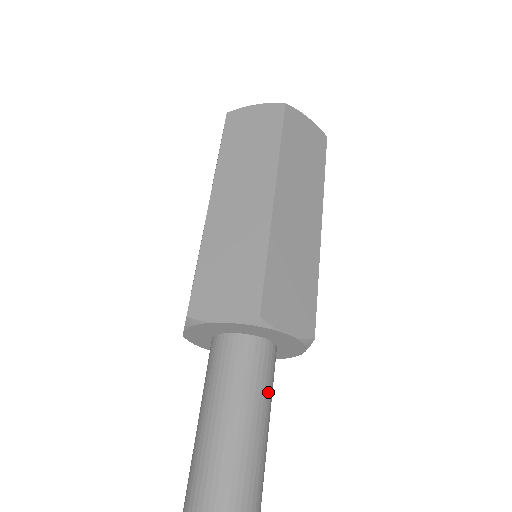
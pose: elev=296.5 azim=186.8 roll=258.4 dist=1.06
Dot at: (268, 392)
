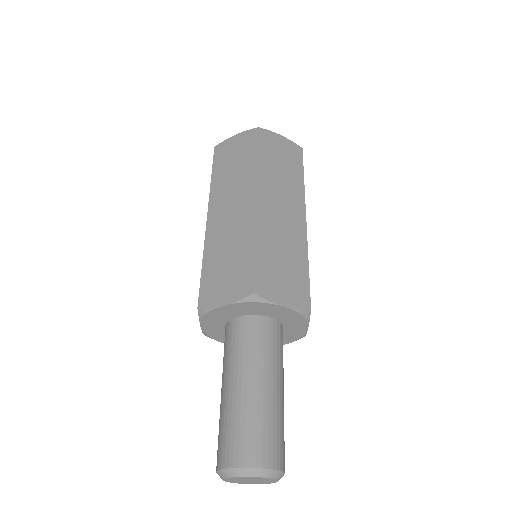
Dot at: (277, 361)
